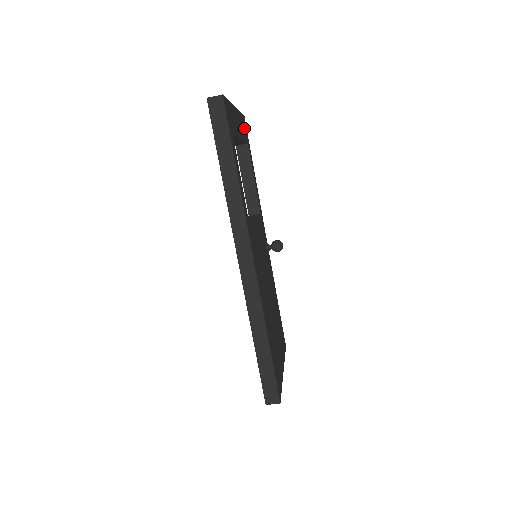
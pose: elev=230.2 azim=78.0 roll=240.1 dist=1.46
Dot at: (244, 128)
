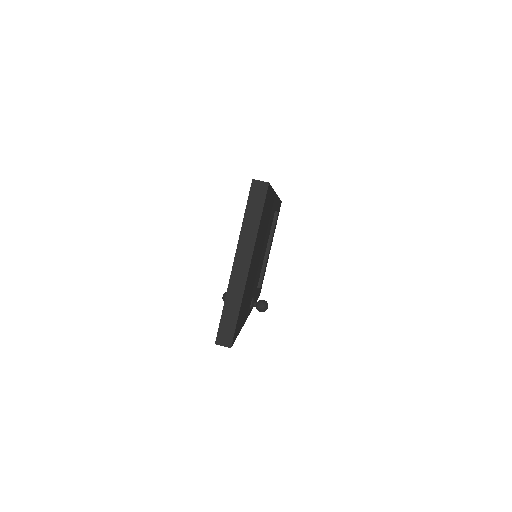
Dot at: (262, 282)
